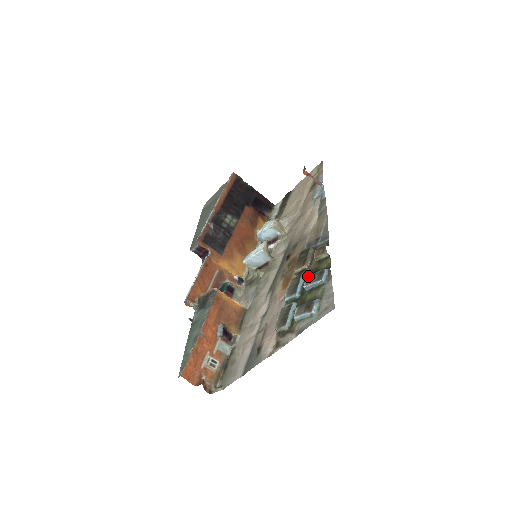
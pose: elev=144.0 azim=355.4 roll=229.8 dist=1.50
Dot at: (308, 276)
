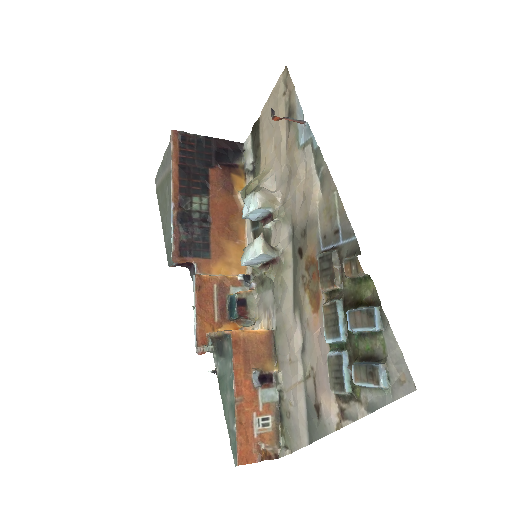
Dot at: (349, 313)
